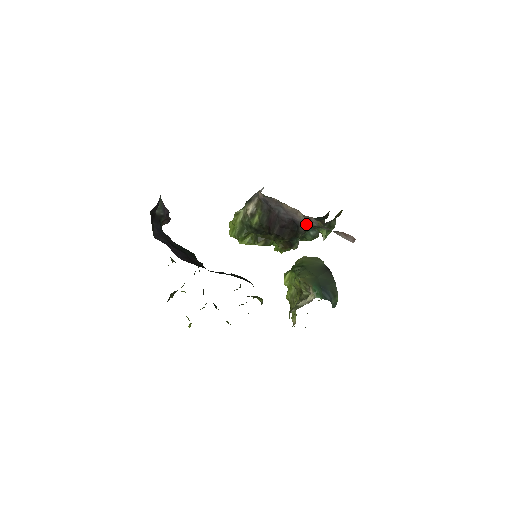
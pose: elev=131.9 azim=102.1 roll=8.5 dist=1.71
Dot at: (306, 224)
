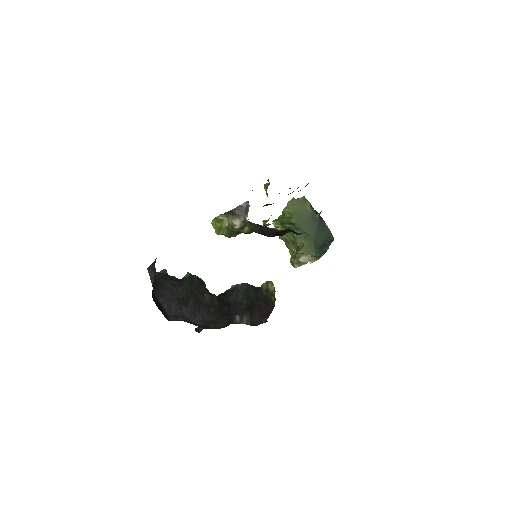
Dot at: occluded
